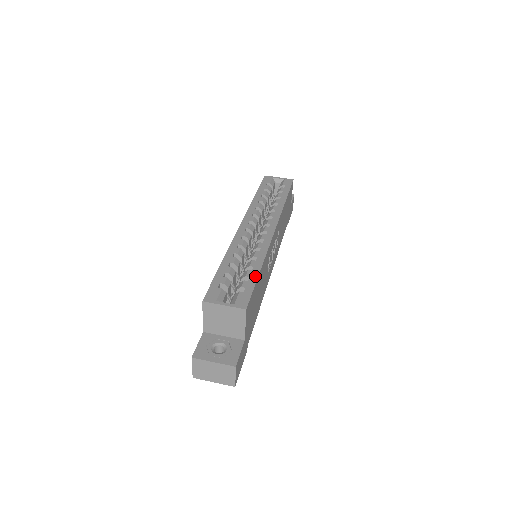
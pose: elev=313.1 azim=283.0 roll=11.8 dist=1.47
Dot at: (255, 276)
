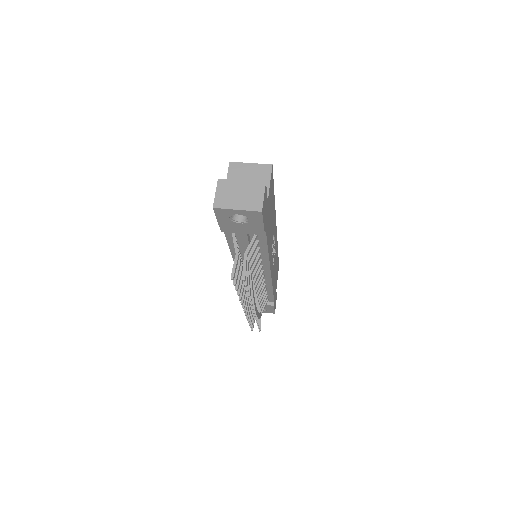
Dot at: occluded
